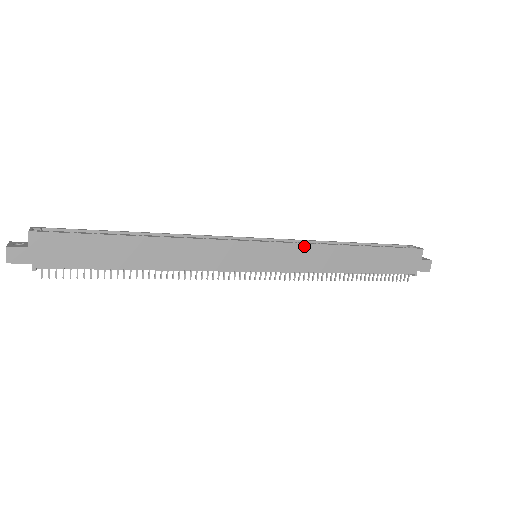
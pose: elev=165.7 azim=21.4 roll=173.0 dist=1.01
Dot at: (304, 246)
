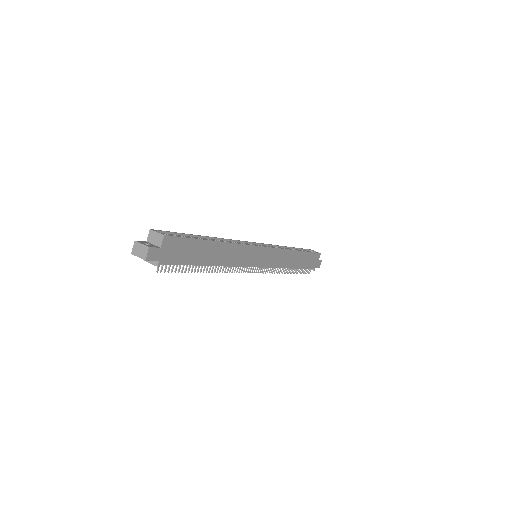
Dot at: (280, 250)
